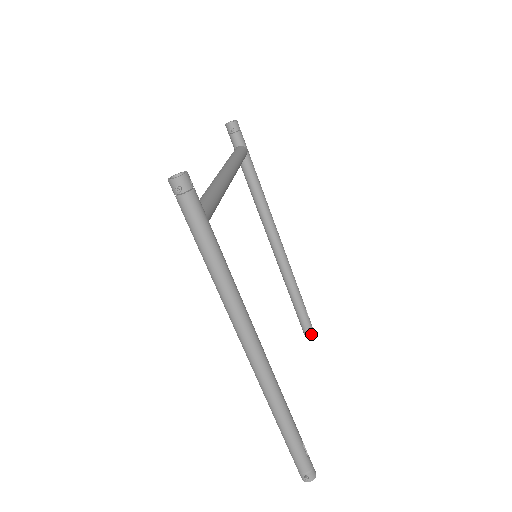
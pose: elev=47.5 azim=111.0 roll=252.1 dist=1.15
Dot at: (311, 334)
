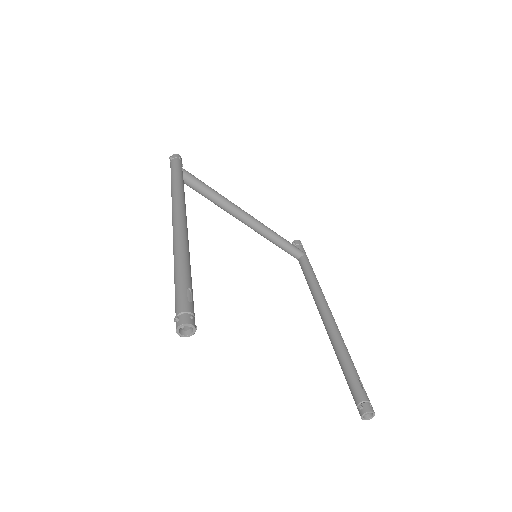
Dot at: (366, 410)
